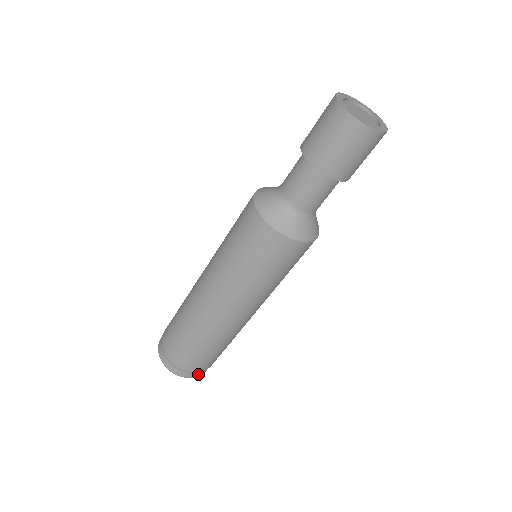
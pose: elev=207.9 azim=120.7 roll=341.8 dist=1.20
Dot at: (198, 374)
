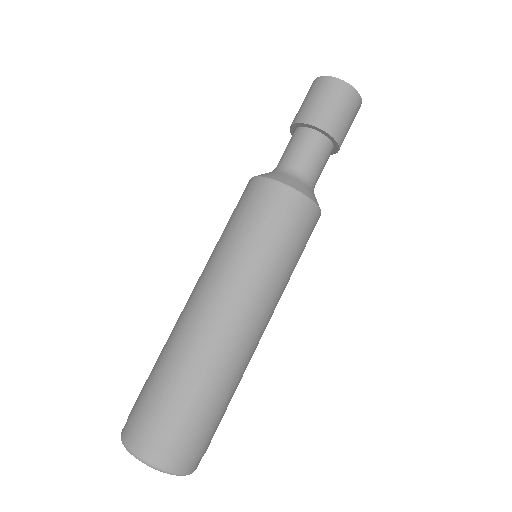
Dot at: (195, 465)
